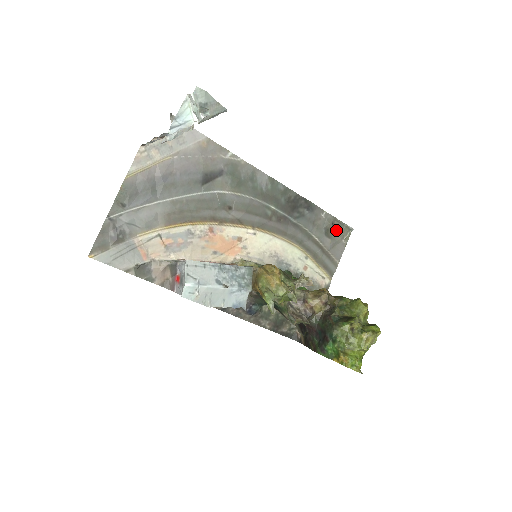
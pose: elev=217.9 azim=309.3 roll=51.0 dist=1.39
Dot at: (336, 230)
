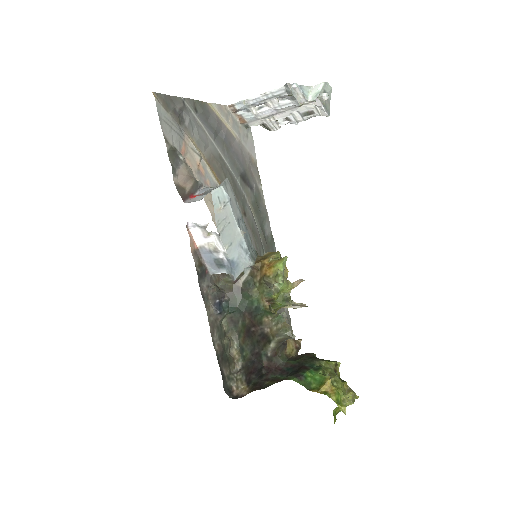
Dot at: occluded
